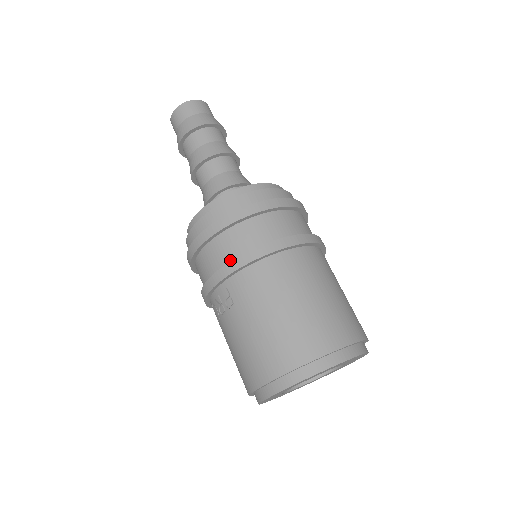
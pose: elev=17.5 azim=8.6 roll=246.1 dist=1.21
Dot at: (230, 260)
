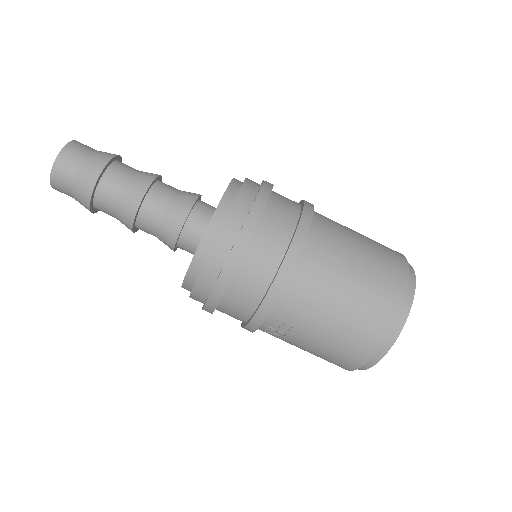
Dot at: (259, 297)
